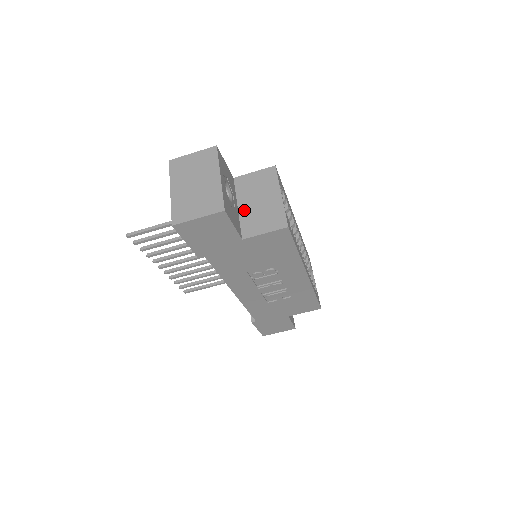
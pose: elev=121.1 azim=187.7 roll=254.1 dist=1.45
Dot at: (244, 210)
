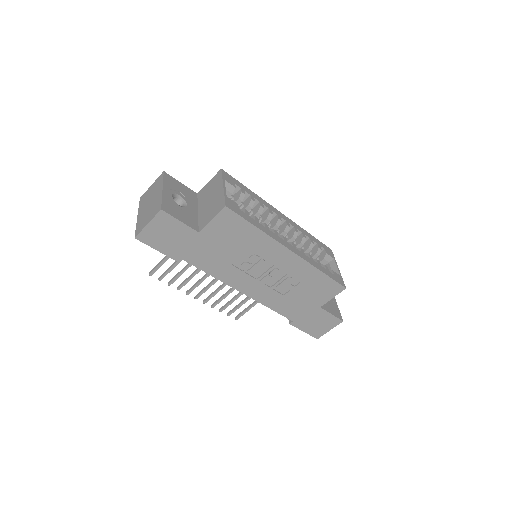
Dot at: (201, 211)
